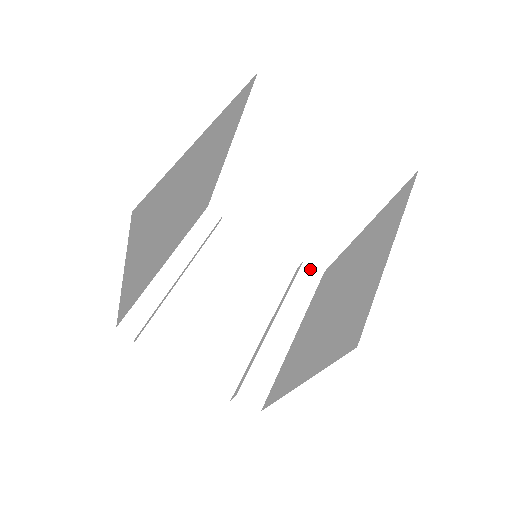
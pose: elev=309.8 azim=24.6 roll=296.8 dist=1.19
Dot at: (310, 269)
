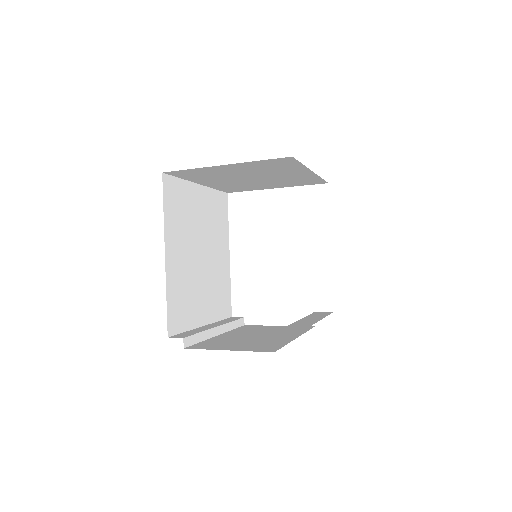
Dot at: occluded
